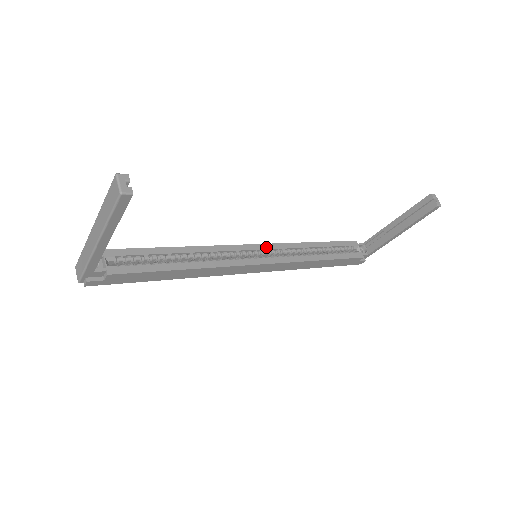
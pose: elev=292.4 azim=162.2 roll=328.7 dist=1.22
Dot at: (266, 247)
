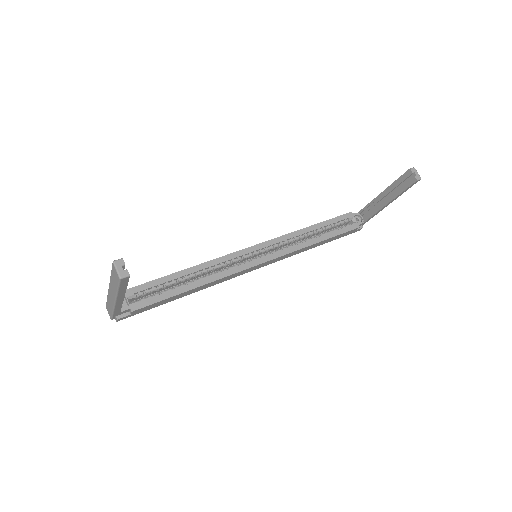
Dot at: (264, 245)
